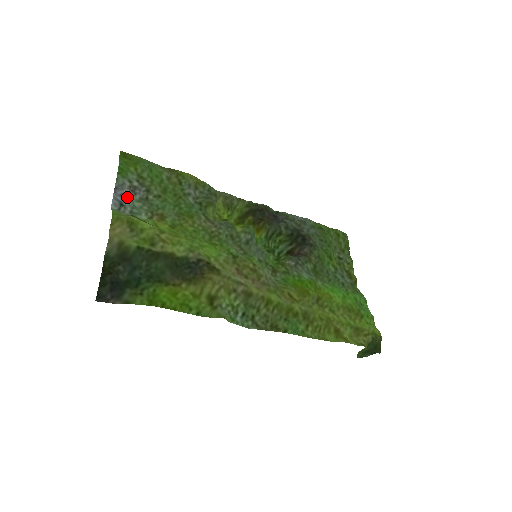
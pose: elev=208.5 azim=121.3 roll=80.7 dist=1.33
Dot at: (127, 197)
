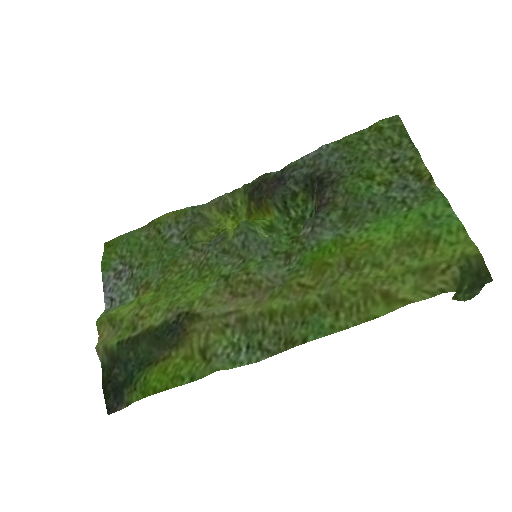
Dot at: (114, 289)
